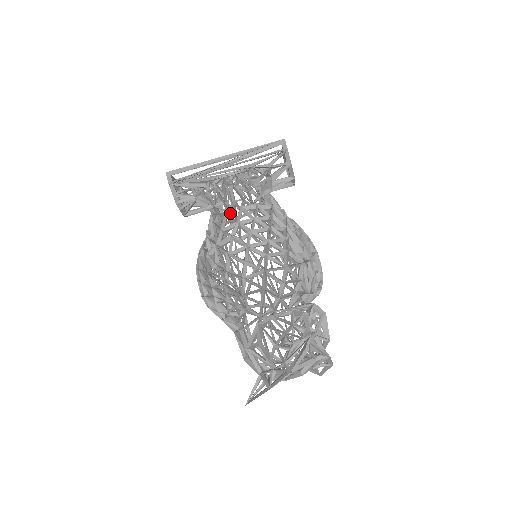
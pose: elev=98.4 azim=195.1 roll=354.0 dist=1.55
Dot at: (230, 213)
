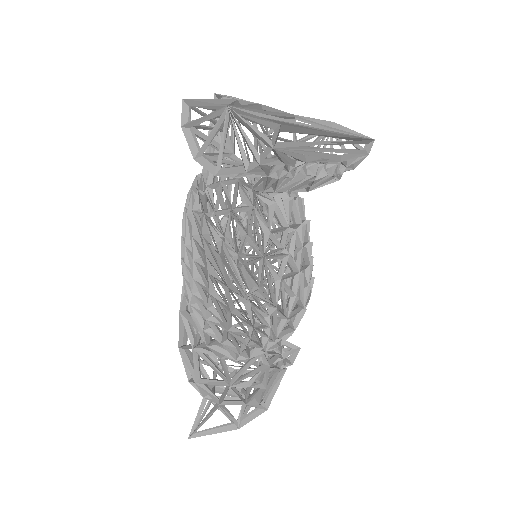
Dot at: occluded
